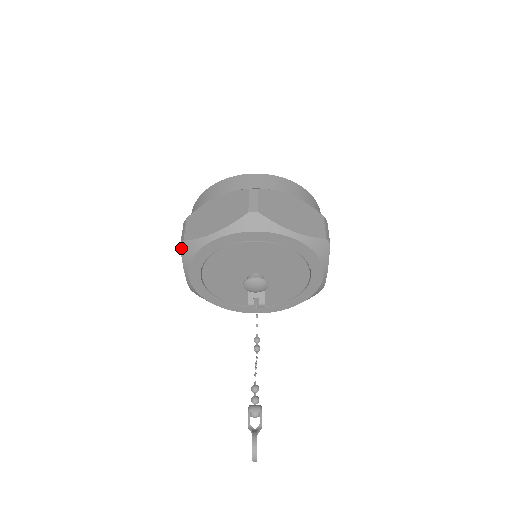
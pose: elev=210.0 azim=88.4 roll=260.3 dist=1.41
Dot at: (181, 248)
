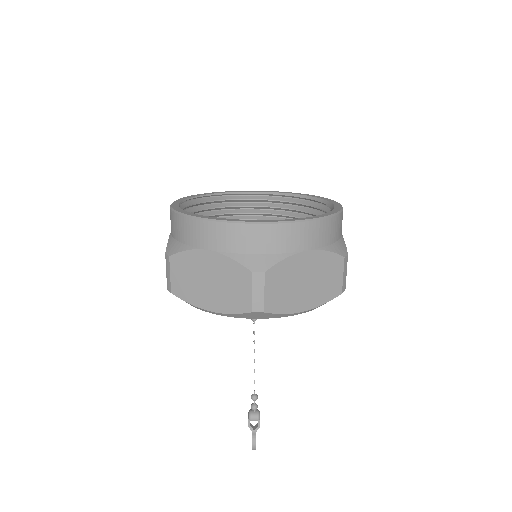
Dot at: occluded
